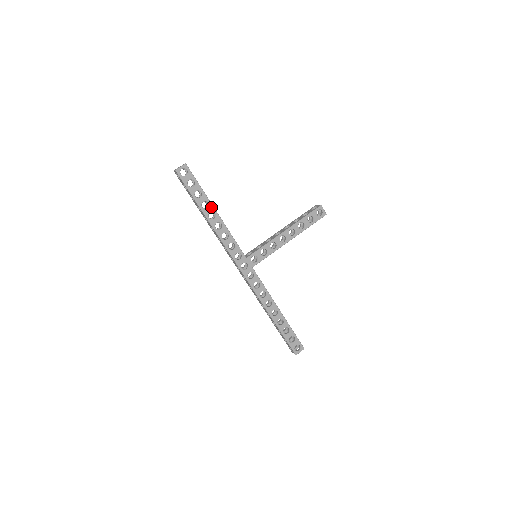
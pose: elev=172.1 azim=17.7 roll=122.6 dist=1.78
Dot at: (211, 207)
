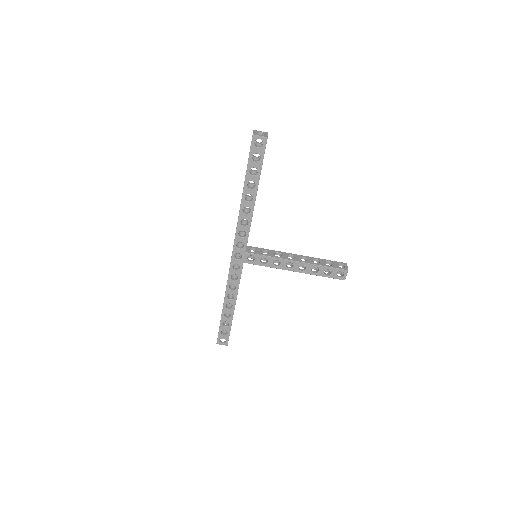
Dot at: (255, 191)
